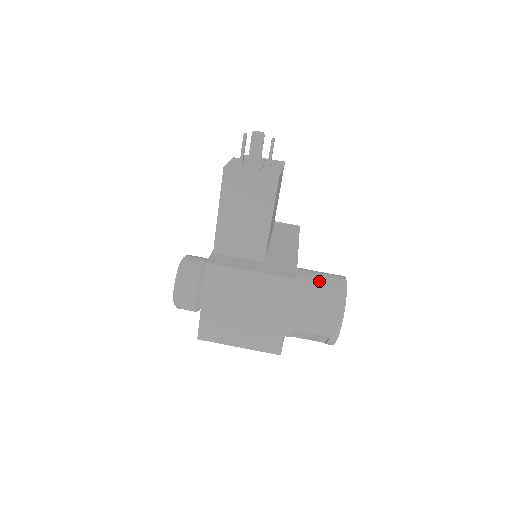
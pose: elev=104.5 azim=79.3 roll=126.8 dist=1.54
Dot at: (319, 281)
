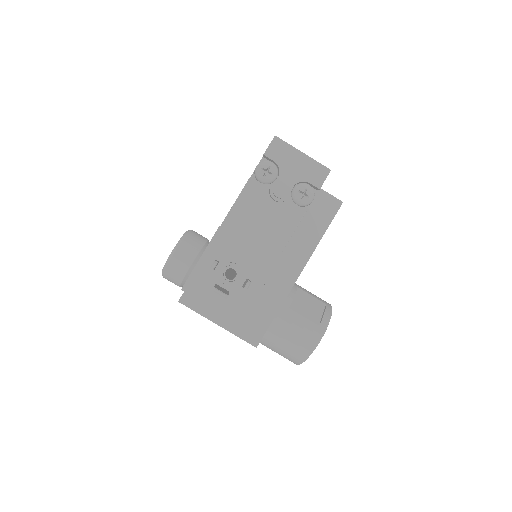
Dot at: (289, 337)
